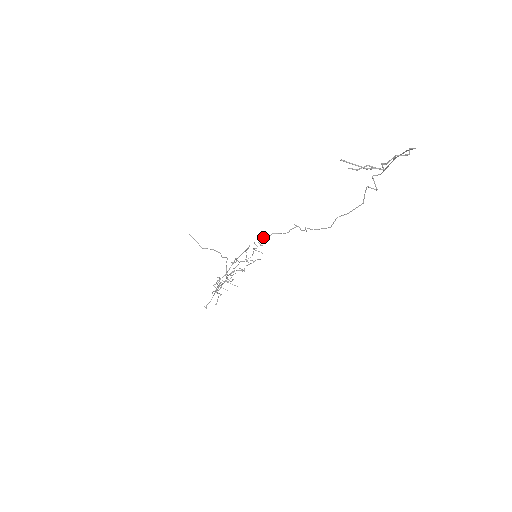
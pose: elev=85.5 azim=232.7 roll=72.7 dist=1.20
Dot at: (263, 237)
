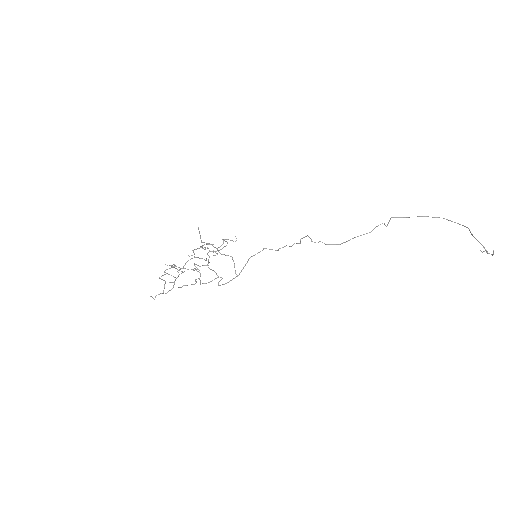
Dot at: occluded
